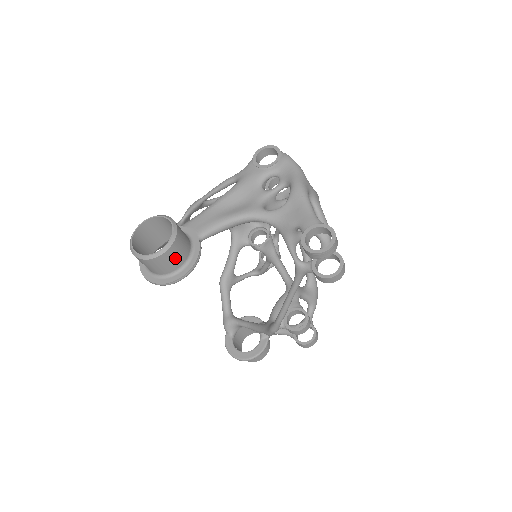
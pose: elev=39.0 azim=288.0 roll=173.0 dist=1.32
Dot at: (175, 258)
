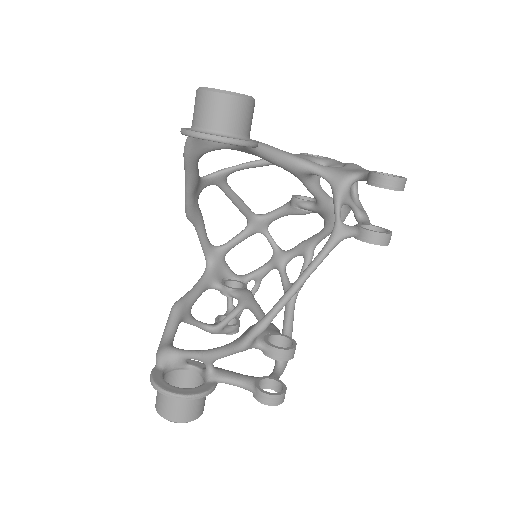
Dot at: (243, 118)
